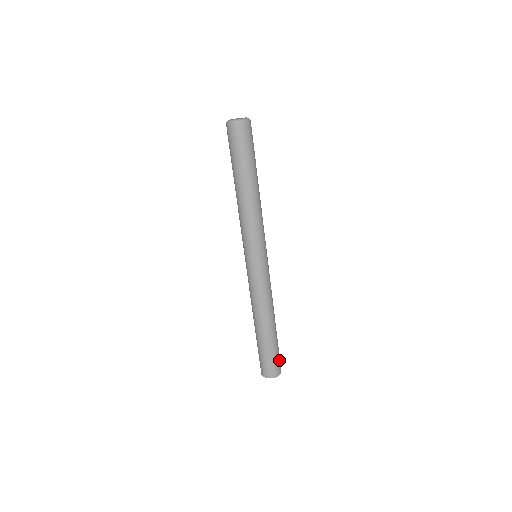
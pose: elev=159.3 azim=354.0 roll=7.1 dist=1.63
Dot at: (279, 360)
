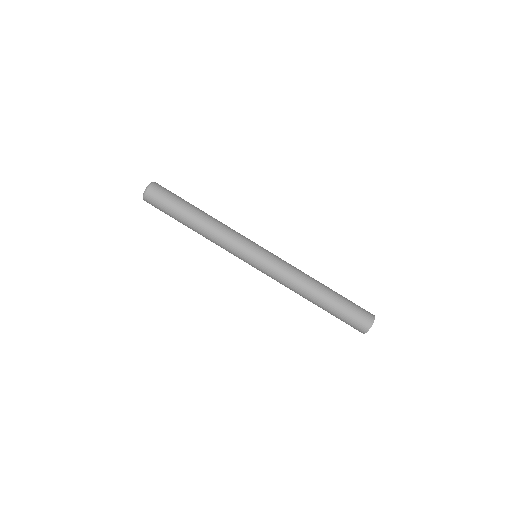
Dot at: (360, 311)
